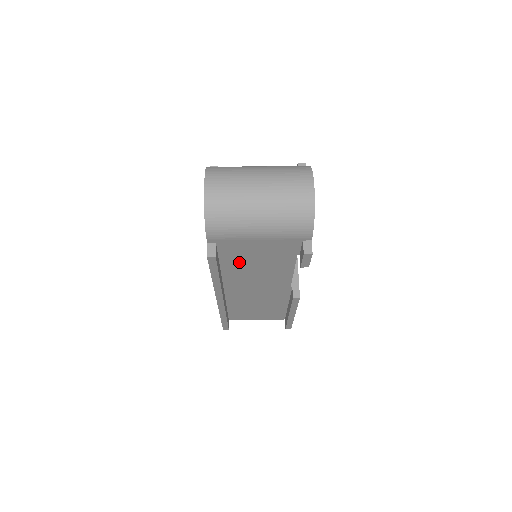
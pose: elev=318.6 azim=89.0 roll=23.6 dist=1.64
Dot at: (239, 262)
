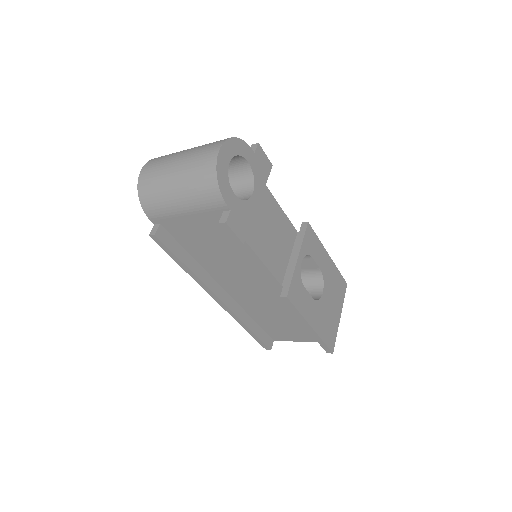
Dot at: (201, 249)
